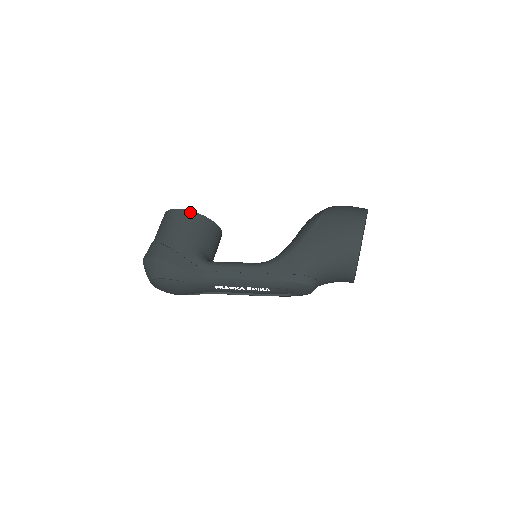
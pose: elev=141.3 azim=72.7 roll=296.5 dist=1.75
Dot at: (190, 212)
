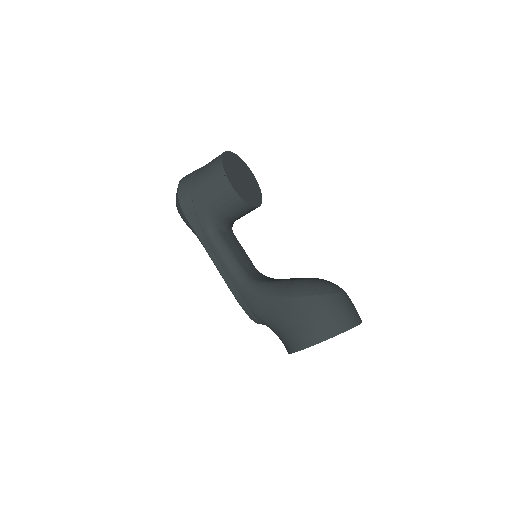
Dot at: (227, 181)
